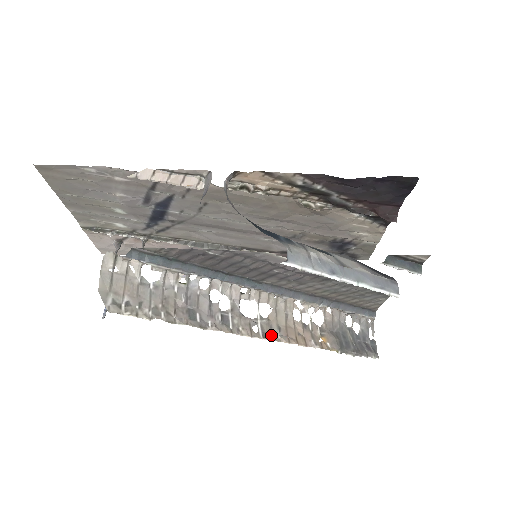
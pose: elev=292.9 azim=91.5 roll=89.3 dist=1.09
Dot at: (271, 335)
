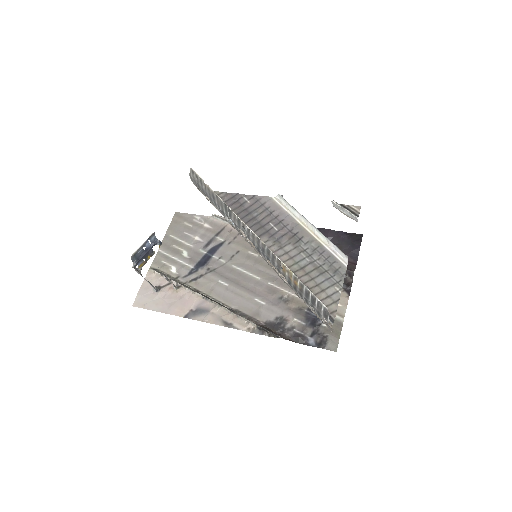
Dot at: (251, 234)
